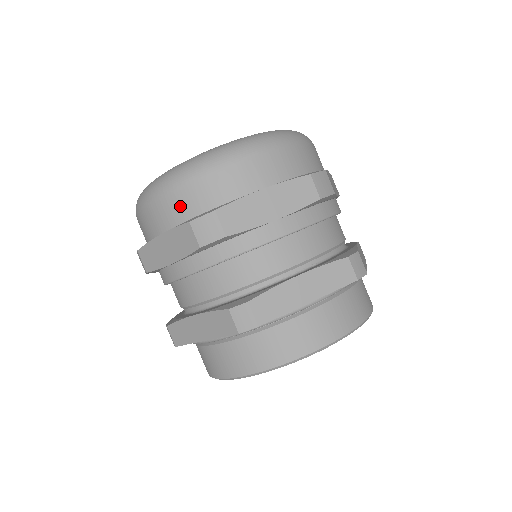
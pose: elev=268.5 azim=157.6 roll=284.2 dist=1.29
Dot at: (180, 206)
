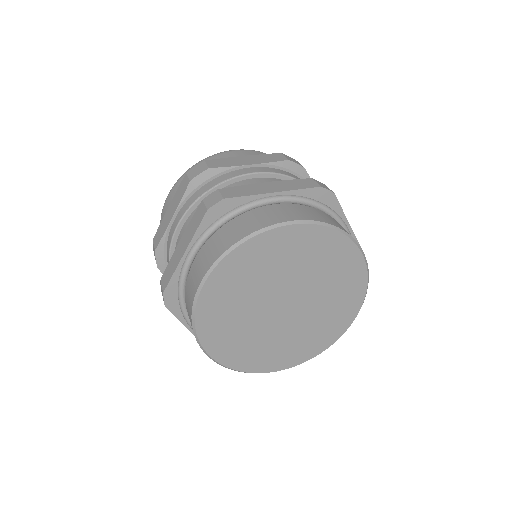
Dot at: occluded
